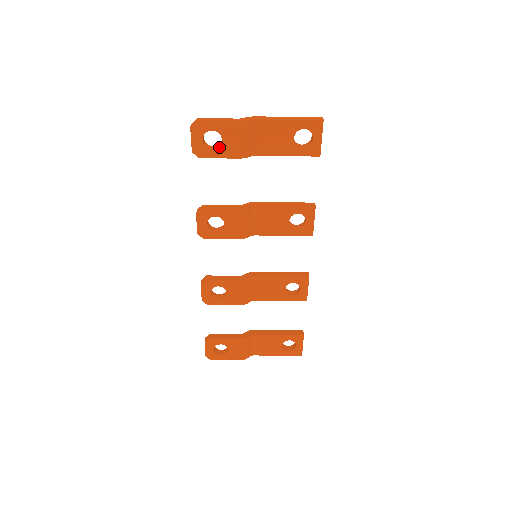
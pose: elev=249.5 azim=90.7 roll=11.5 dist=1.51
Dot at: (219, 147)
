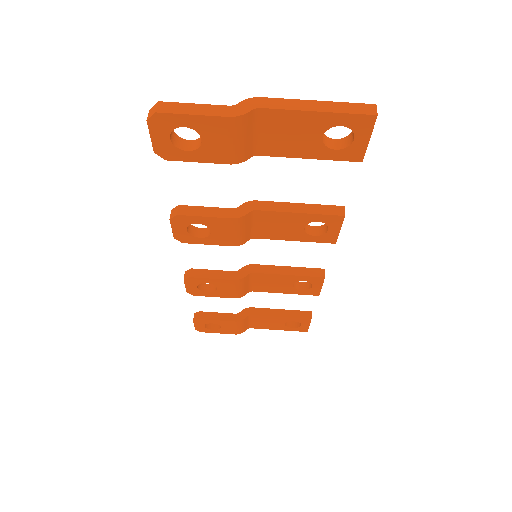
Dot at: (197, 149)
